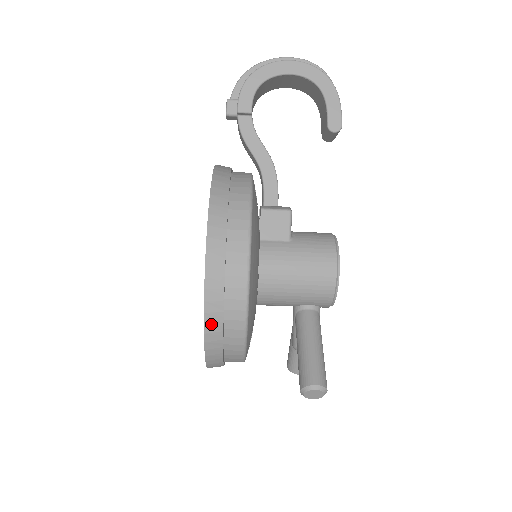
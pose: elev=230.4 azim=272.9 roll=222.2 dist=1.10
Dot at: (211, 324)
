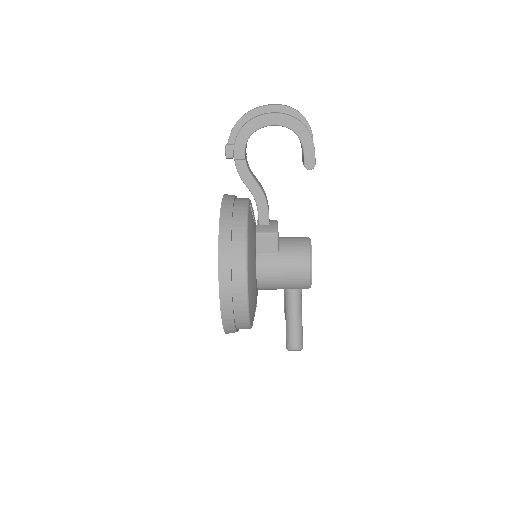
Dot at: (227, 324)
